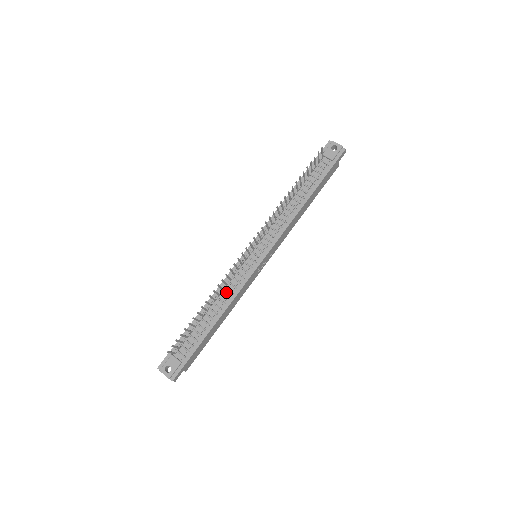
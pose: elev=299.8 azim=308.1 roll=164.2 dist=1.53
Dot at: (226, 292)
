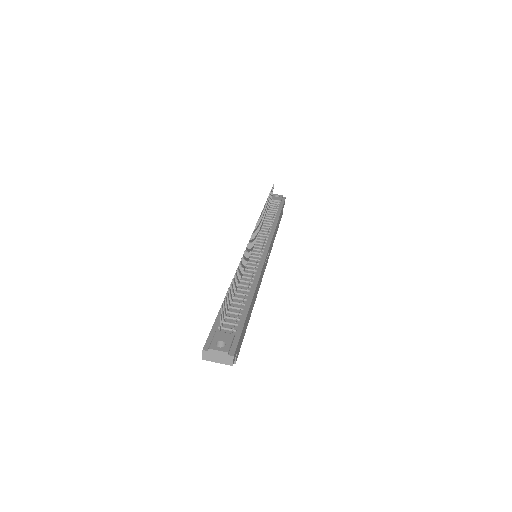
Dot at: (247, 275)
